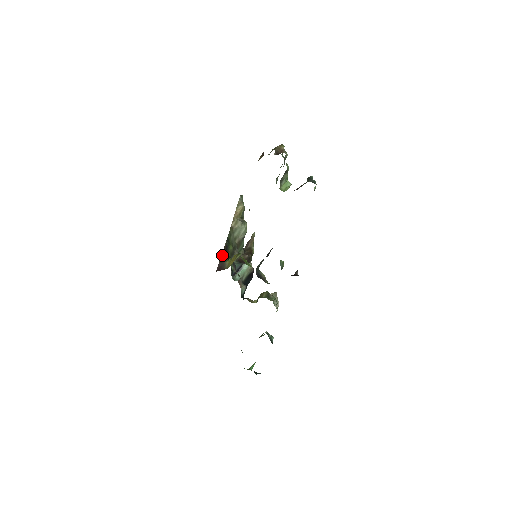
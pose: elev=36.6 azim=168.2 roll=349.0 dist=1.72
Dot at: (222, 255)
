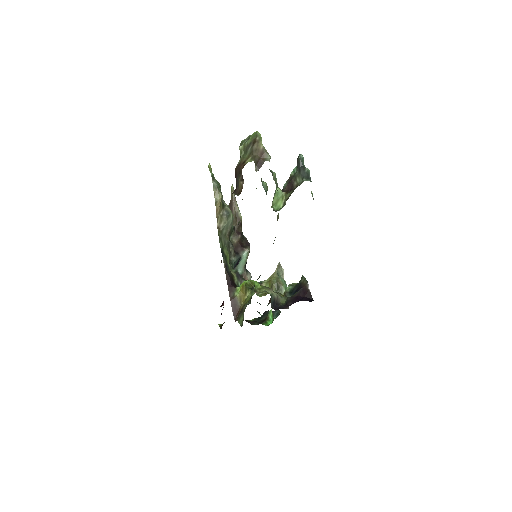
Dot at: (228, 285)
